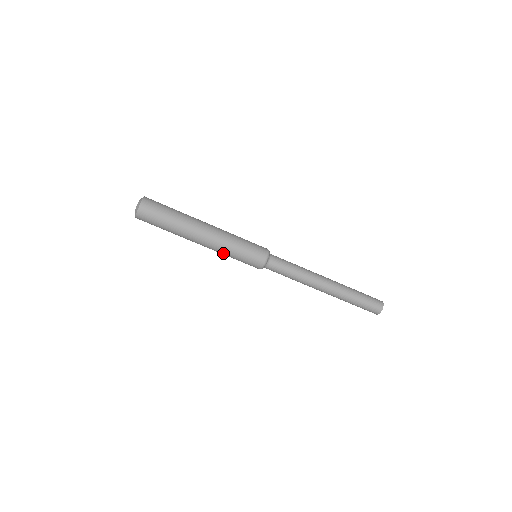
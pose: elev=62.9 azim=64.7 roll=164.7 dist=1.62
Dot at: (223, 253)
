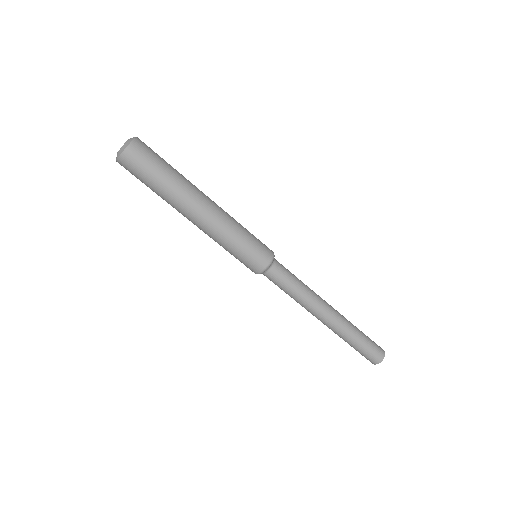
Dot at: (215, 241)
